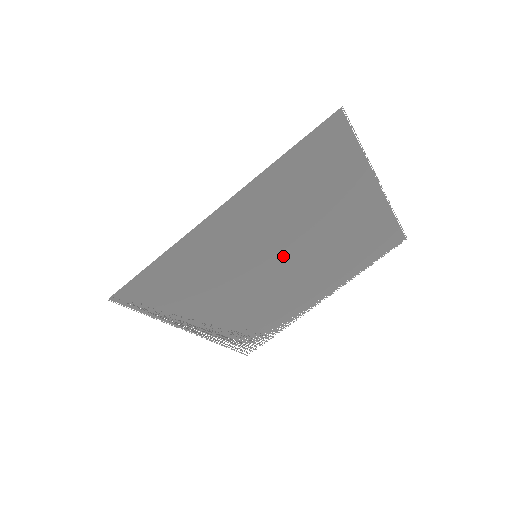
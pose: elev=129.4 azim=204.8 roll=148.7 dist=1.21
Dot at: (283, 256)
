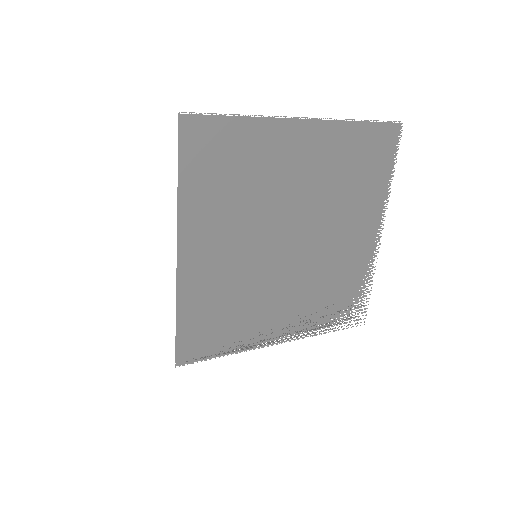
Dot at: (283, 237)
